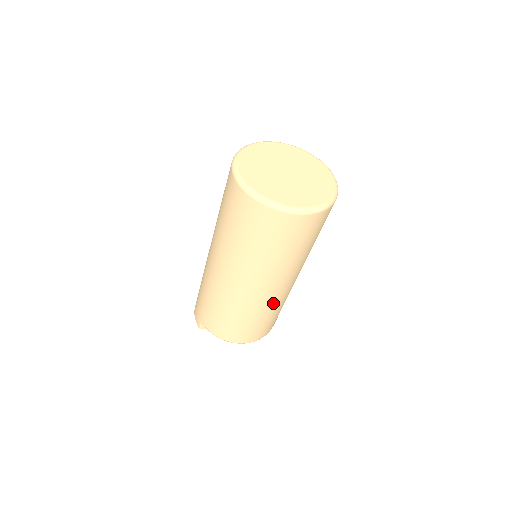
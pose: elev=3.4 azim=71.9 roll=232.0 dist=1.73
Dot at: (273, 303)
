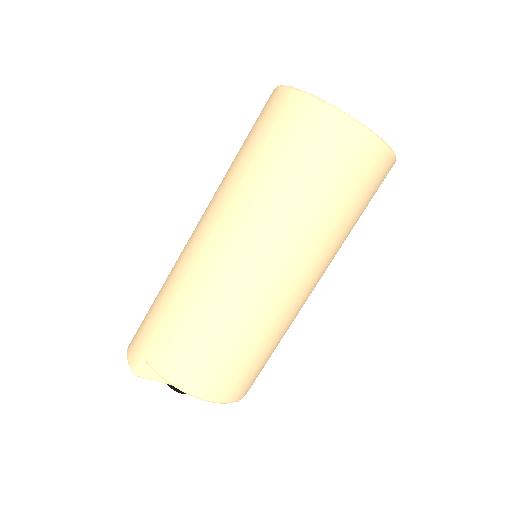
Dot at: (281, 316)
